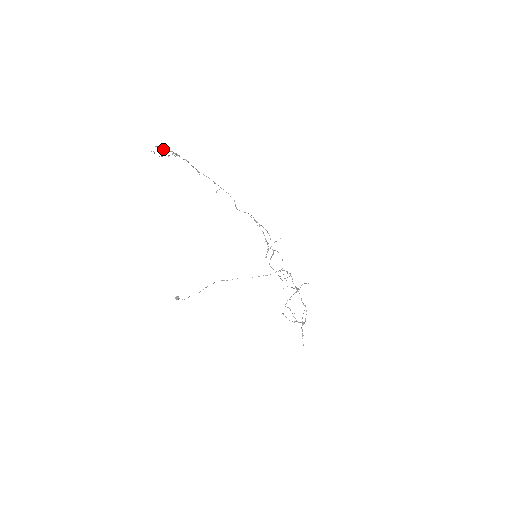
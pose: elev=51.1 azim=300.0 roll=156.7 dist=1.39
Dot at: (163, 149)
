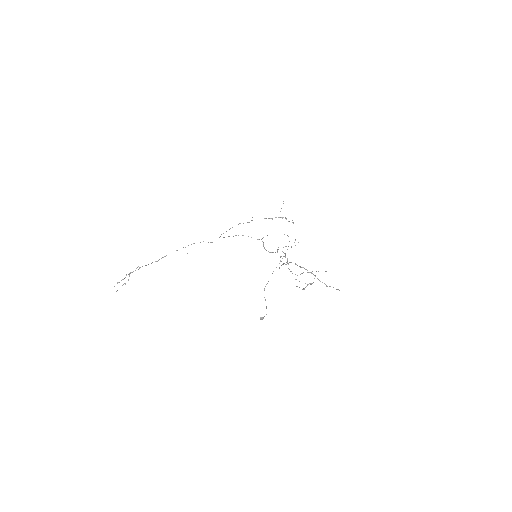
Dot at: occluded
